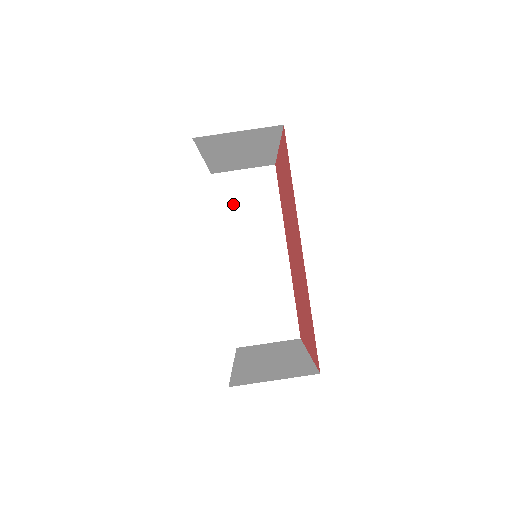
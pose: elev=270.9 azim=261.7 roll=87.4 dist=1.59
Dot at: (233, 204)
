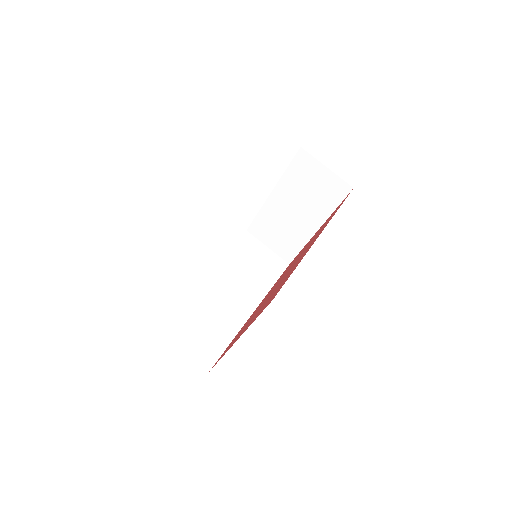
Dot at: (244, 255)
